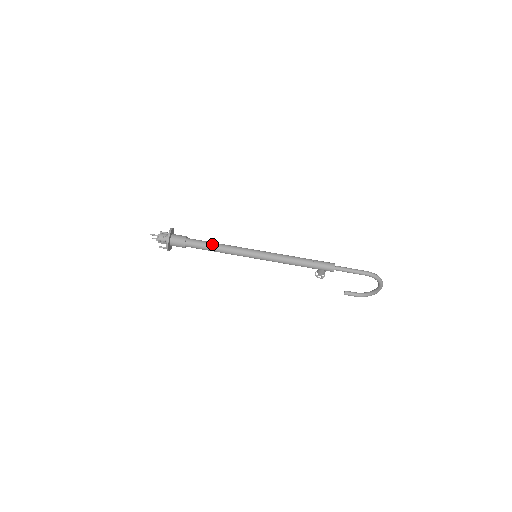
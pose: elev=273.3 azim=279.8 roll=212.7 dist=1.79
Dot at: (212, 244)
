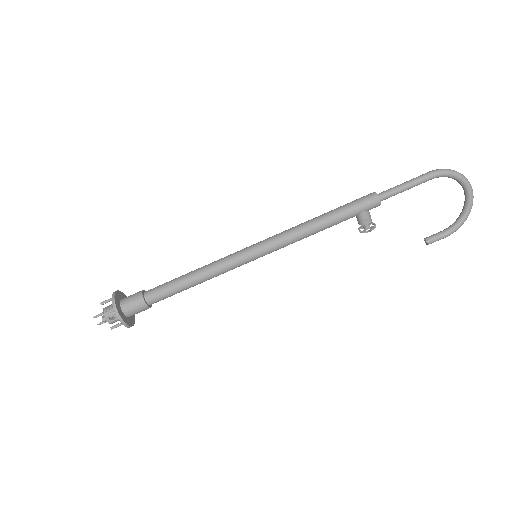
Dot at: (183, 276)
